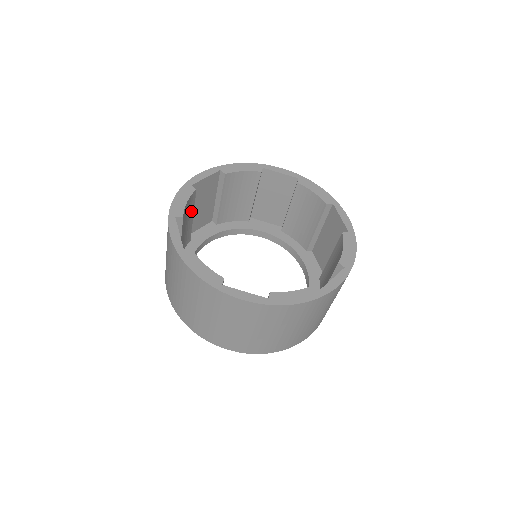
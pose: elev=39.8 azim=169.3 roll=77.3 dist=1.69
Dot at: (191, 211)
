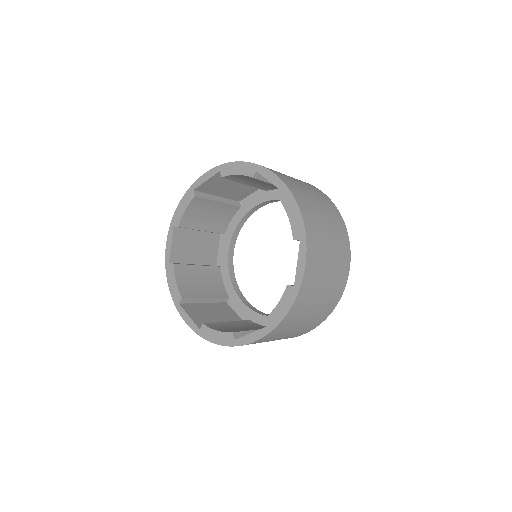
Dot at: (191, 270)
